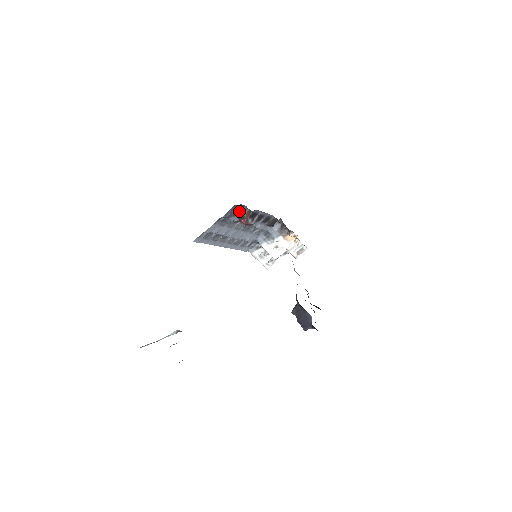
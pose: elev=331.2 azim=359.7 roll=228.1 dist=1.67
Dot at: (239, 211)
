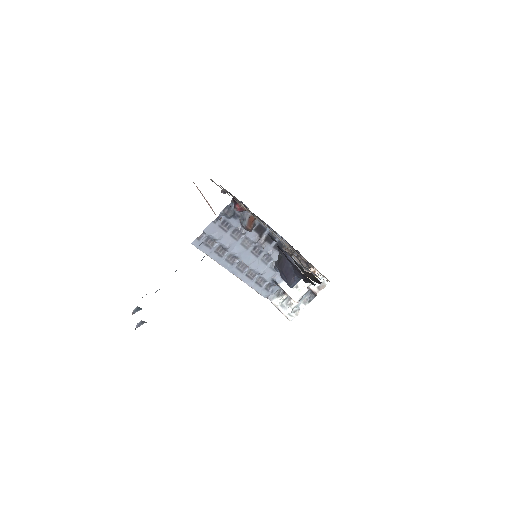
Dot at: (234, 200)
